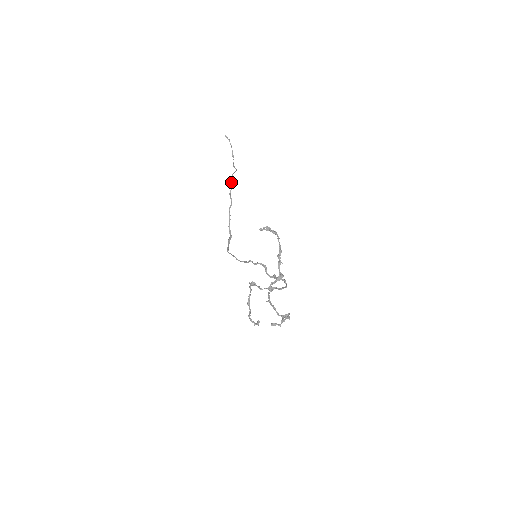
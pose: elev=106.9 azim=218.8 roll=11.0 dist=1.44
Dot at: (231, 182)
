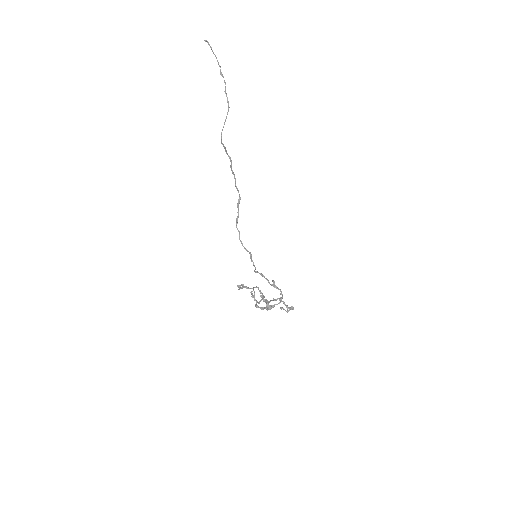
Dot at: (222, 143)
